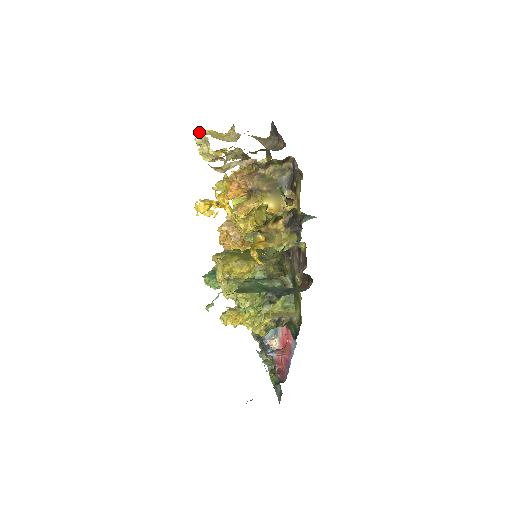
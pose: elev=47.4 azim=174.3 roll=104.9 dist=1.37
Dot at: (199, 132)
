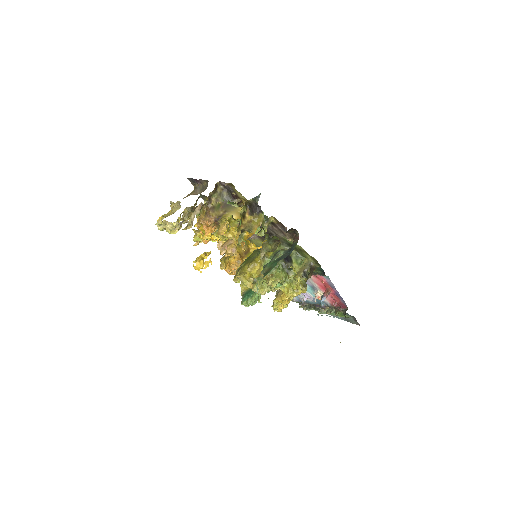
Dot at: (156, 223)
